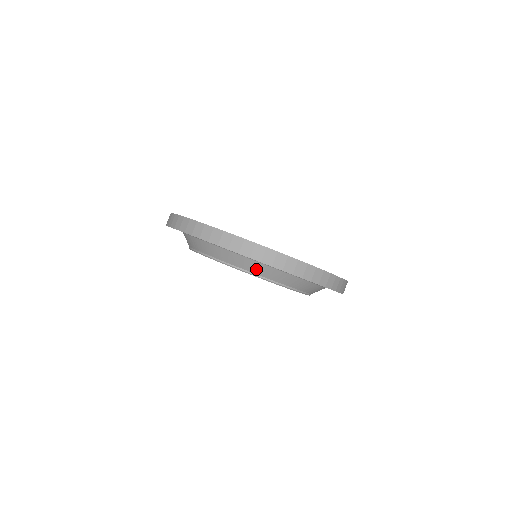
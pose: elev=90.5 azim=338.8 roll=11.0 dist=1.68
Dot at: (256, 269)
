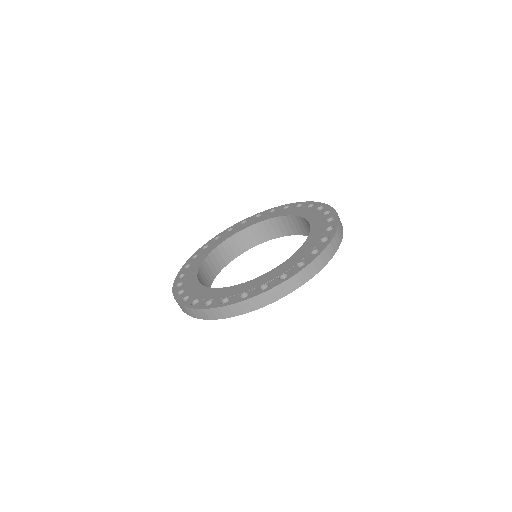
Dot at: occluded
